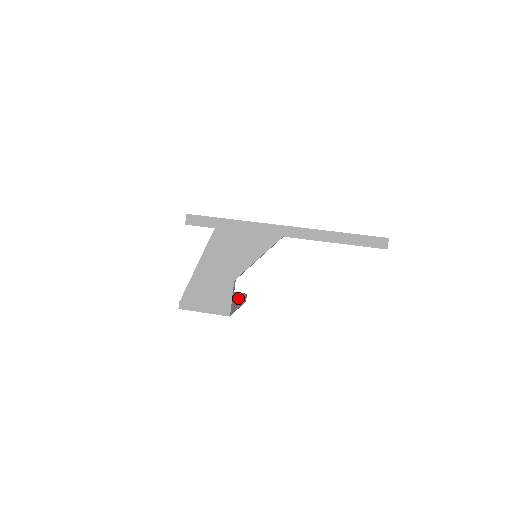
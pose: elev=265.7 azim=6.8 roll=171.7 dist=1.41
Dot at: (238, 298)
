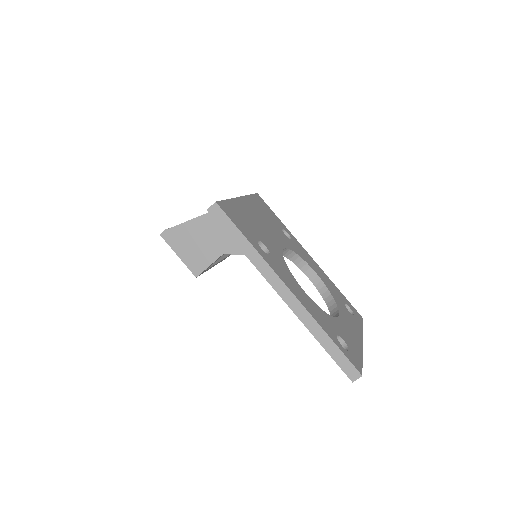
Dot at: occluded
